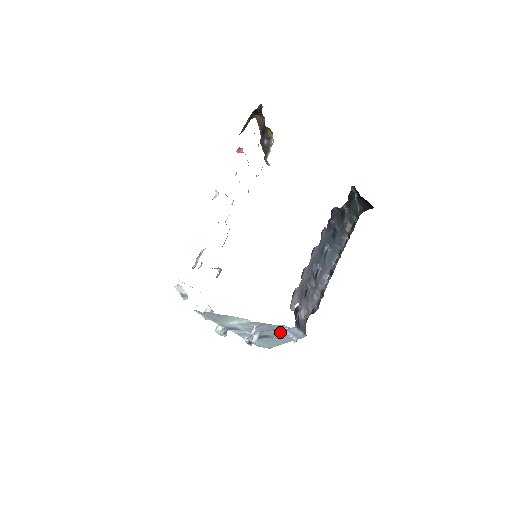
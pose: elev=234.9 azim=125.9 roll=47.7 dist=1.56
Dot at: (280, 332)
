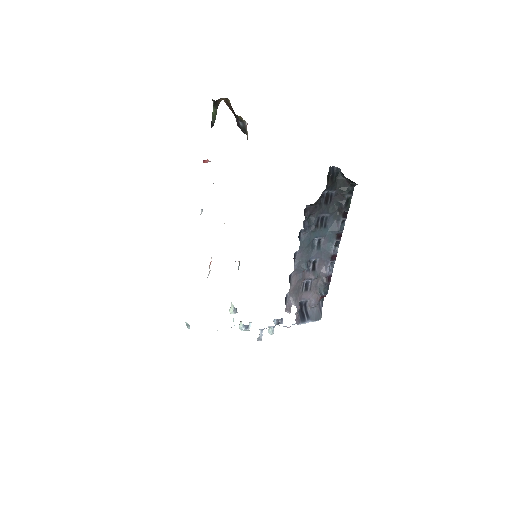
Dot at: occluded
